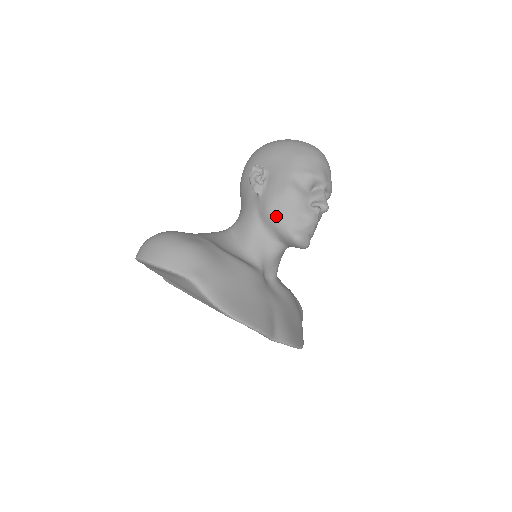
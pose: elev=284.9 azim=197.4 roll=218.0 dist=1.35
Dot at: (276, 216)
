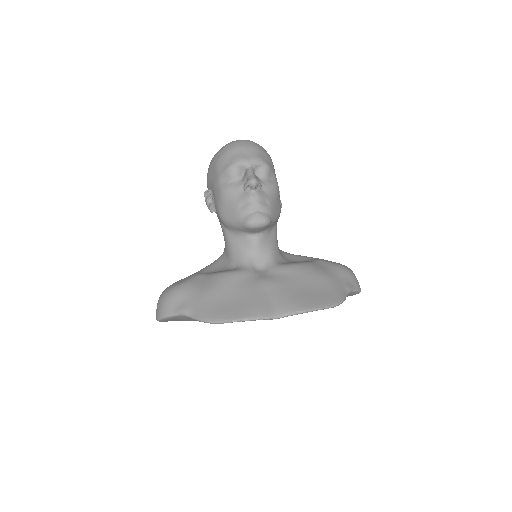
Dot at: (227, 219)
